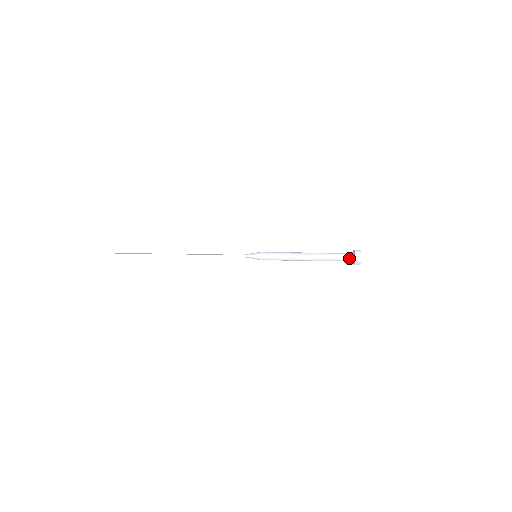
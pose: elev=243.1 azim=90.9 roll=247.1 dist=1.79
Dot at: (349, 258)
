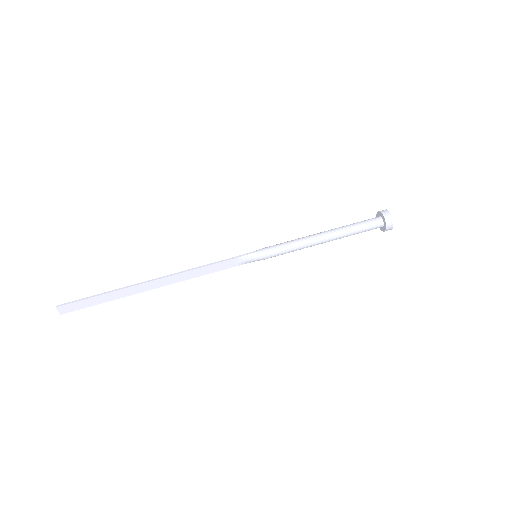
Dot at: (375, 219)
